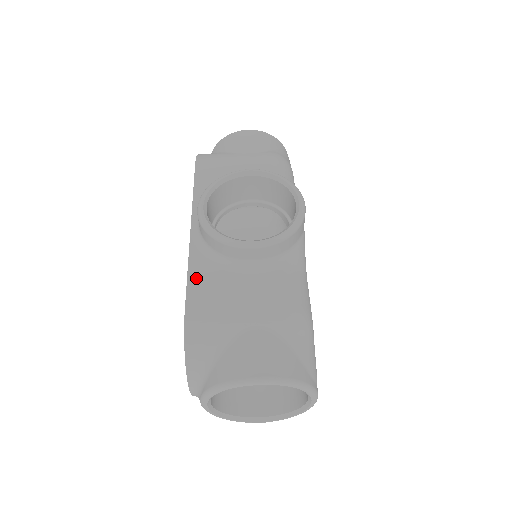
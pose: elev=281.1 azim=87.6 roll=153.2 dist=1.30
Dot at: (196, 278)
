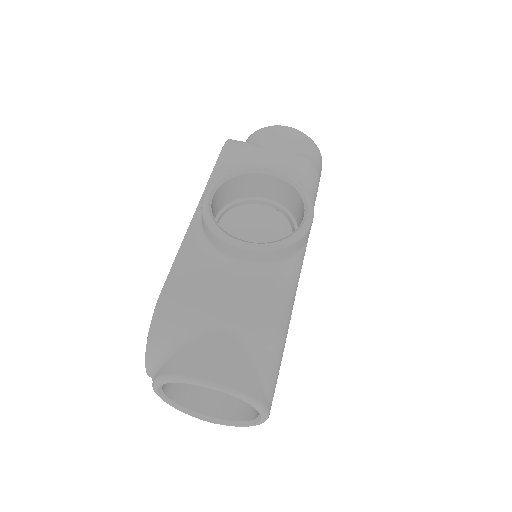
Dot at: (183, 263)
